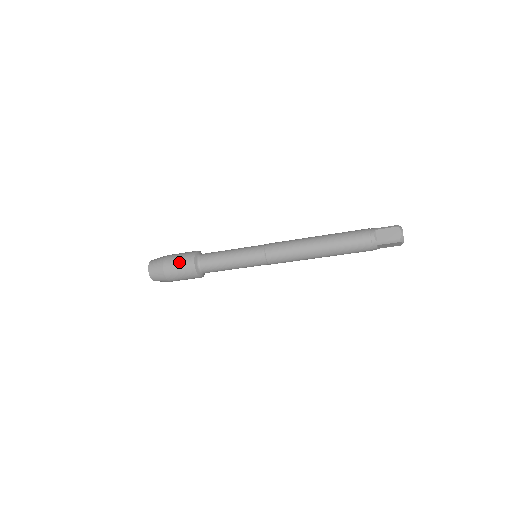
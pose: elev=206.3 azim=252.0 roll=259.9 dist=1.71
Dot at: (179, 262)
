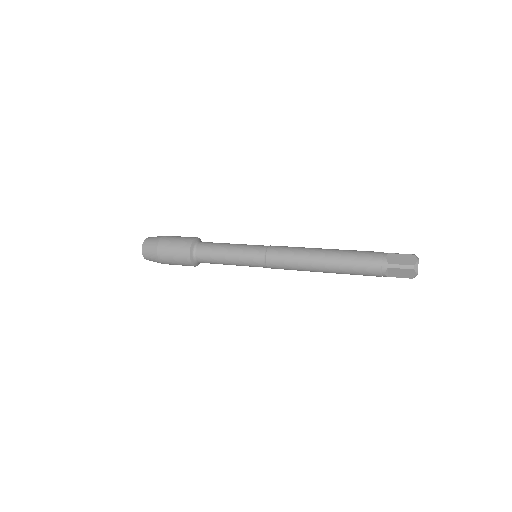
Dot at: (175, 261)
